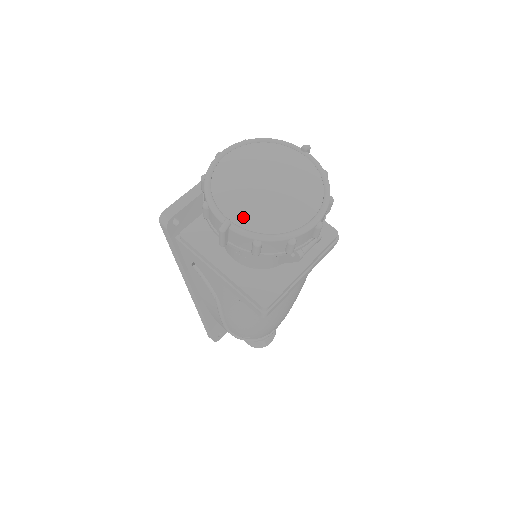
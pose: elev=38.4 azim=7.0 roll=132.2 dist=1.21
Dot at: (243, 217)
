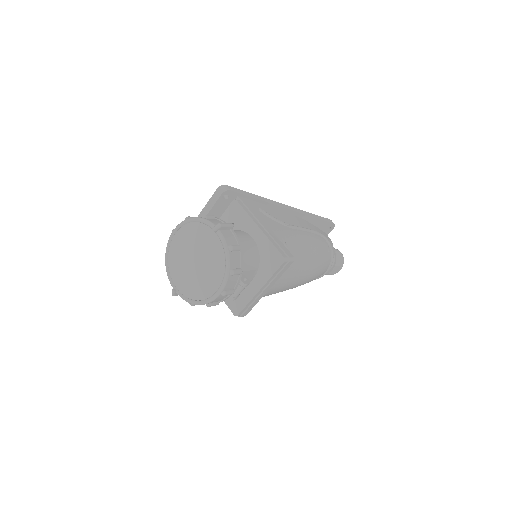
Dot at: (182, 287)
